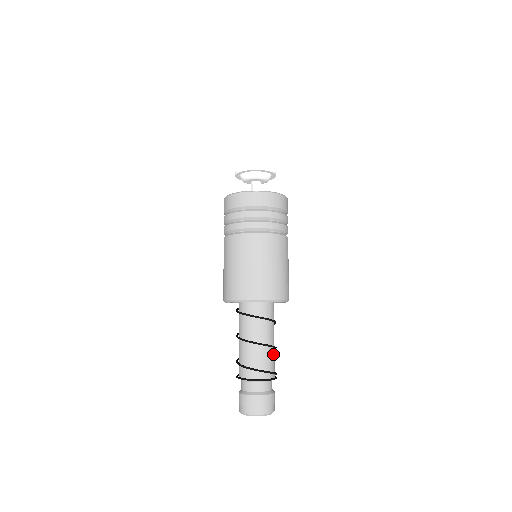
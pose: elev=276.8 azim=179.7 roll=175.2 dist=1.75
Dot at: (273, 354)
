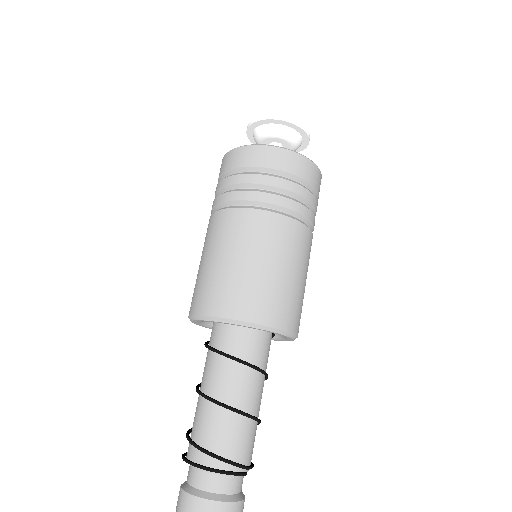
Dot at: (236, 425)
